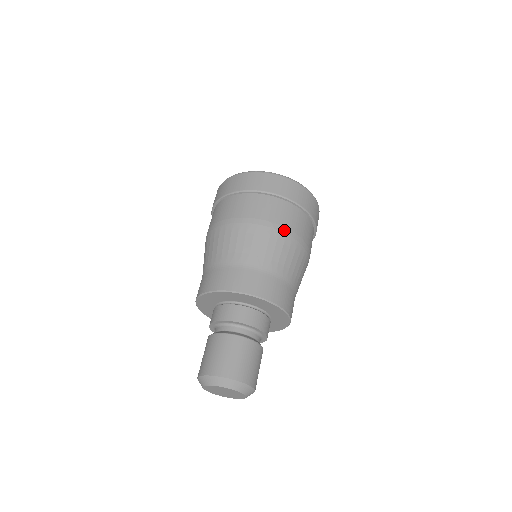
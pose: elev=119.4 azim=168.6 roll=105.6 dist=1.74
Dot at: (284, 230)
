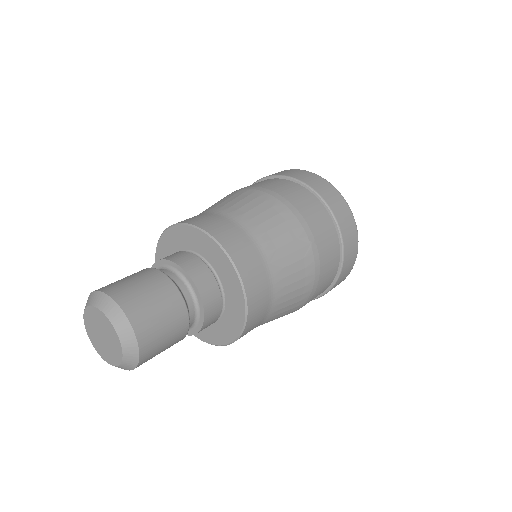
Dot at: (316, 258)
